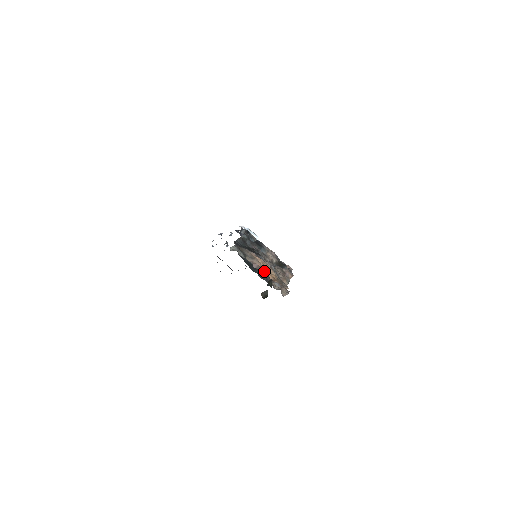
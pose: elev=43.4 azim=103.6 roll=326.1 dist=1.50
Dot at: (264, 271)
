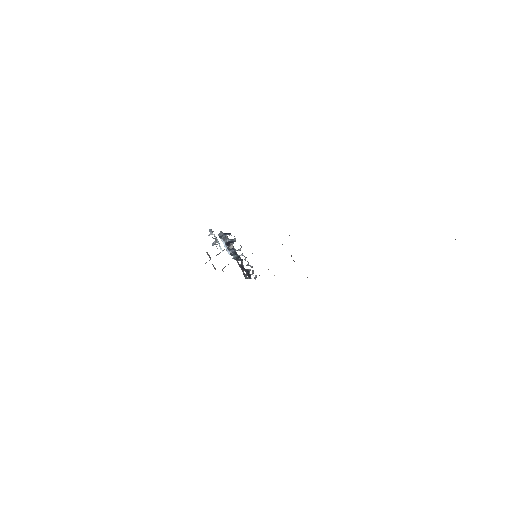
Dot at: occluded
